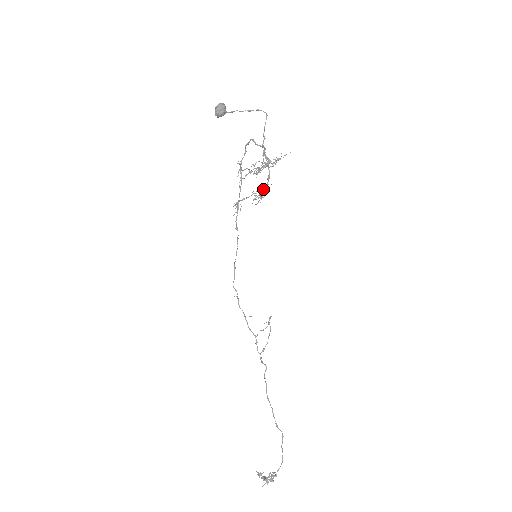
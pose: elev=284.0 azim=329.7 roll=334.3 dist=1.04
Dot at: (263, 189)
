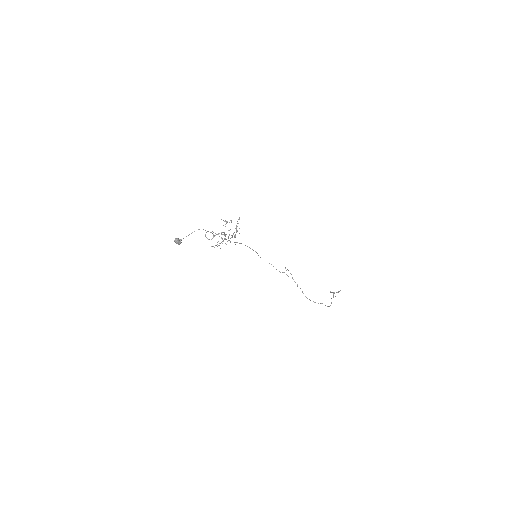
Dot at: (234, 237)
